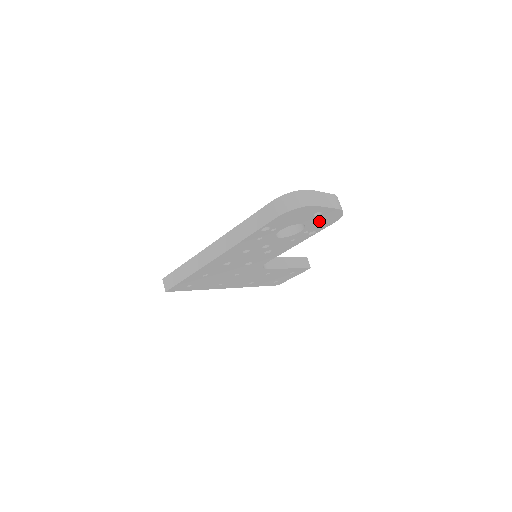
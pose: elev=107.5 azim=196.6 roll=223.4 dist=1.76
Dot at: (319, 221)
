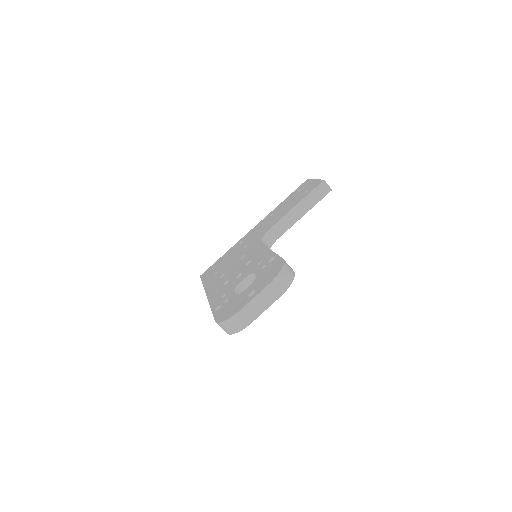
Dot at: occluded
